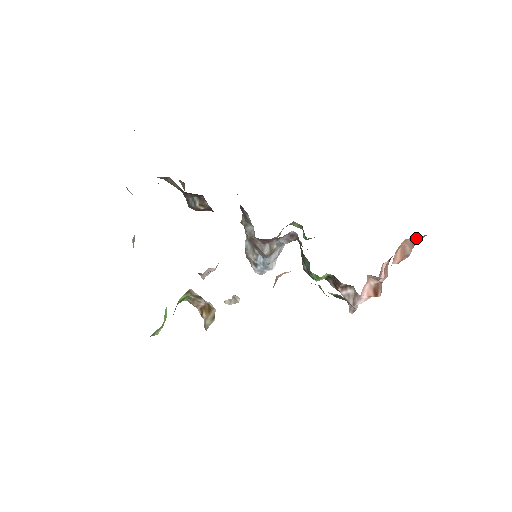
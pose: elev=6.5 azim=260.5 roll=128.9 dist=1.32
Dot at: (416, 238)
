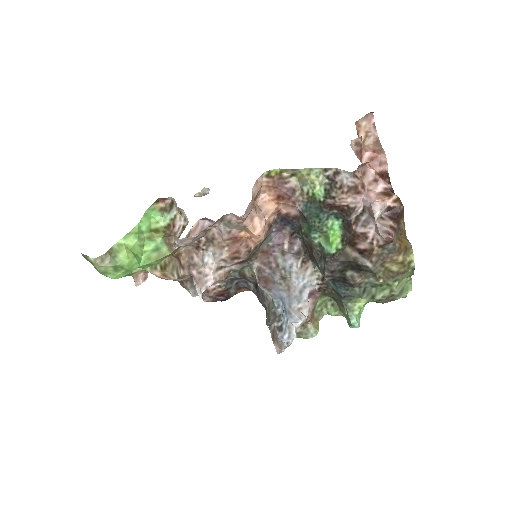
Dot at: (374, 138)
